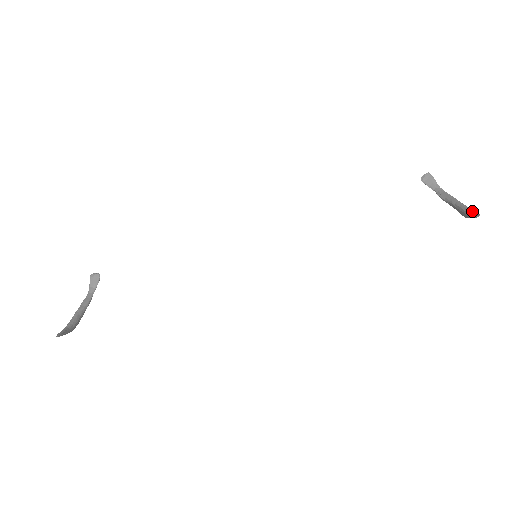
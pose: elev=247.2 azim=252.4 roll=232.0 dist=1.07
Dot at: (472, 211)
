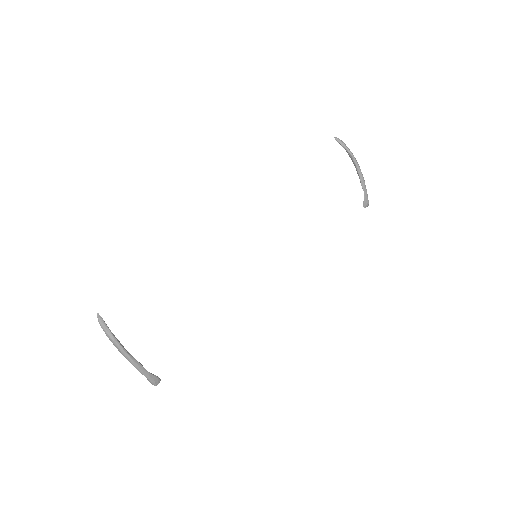
Dot at: (346, 149)
